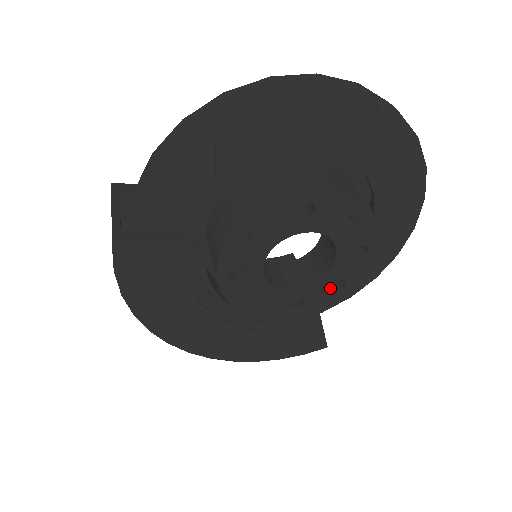
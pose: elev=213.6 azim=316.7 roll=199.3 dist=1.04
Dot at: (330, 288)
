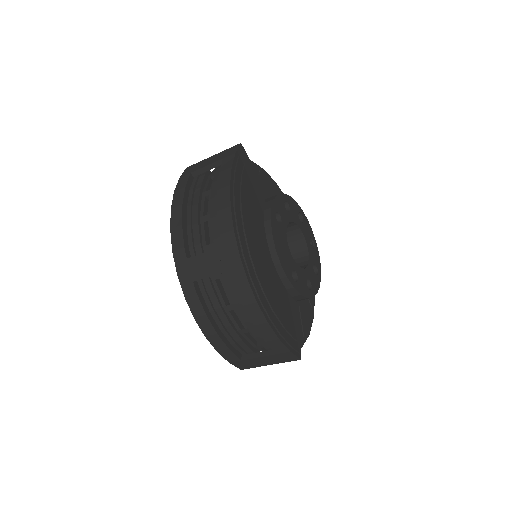
Dot at: occluded
